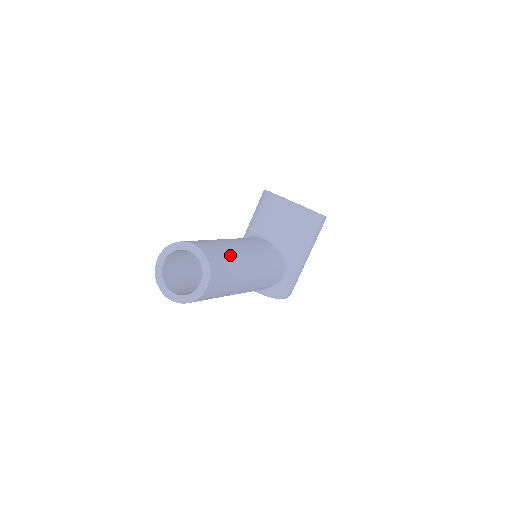
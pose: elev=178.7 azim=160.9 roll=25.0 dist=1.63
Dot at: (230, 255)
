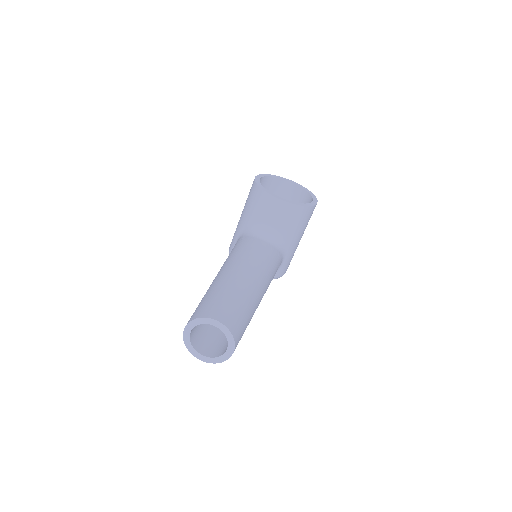
Dot at: (244, 304)
